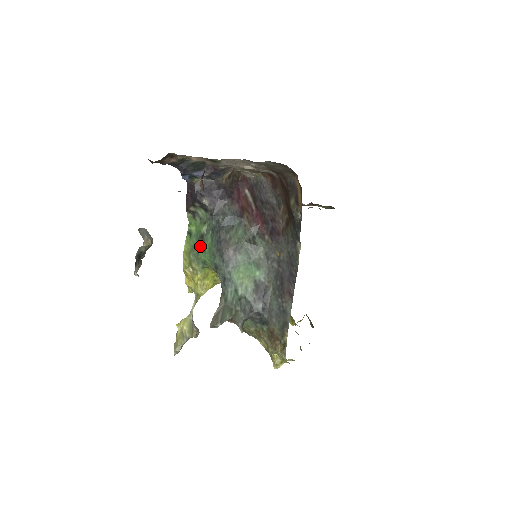
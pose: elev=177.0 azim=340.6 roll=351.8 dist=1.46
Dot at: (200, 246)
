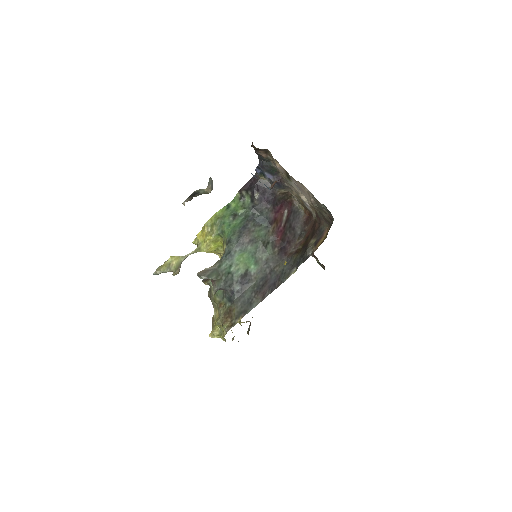
Dot at: (229, 220)
